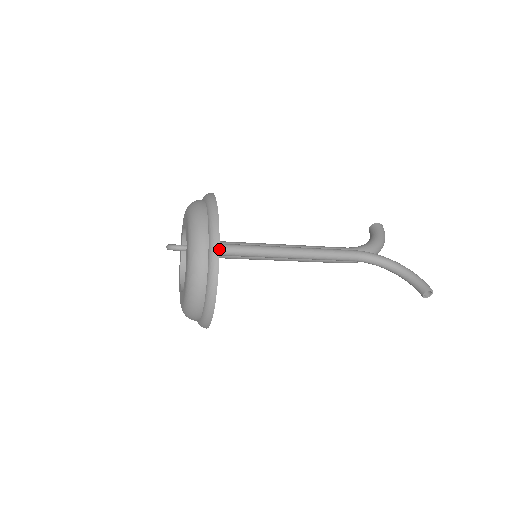
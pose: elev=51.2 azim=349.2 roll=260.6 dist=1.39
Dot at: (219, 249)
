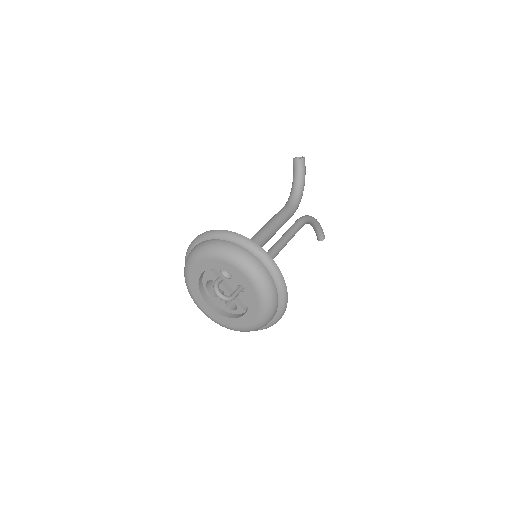
Dot at: occluded
